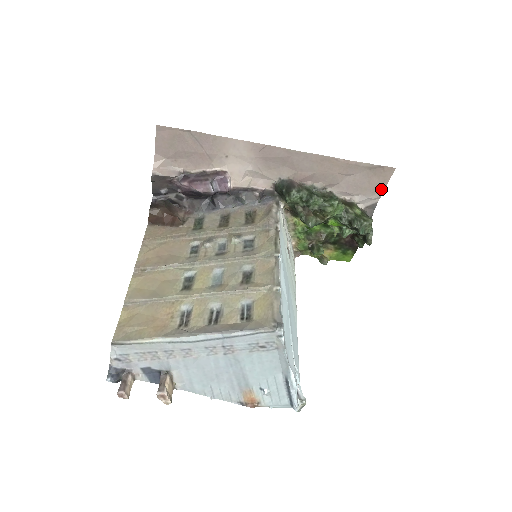
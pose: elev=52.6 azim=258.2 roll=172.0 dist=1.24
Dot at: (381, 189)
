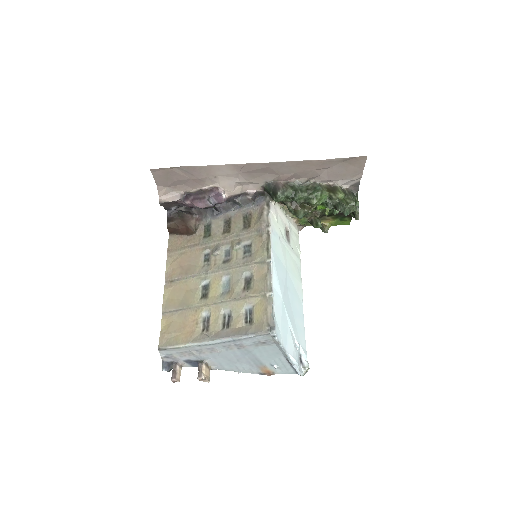
Dot at: (359, 172)
